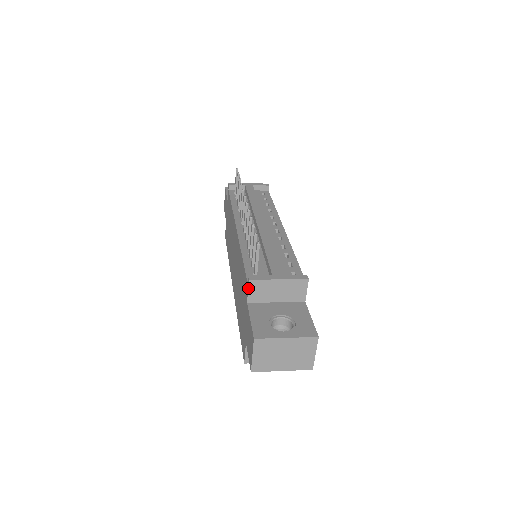
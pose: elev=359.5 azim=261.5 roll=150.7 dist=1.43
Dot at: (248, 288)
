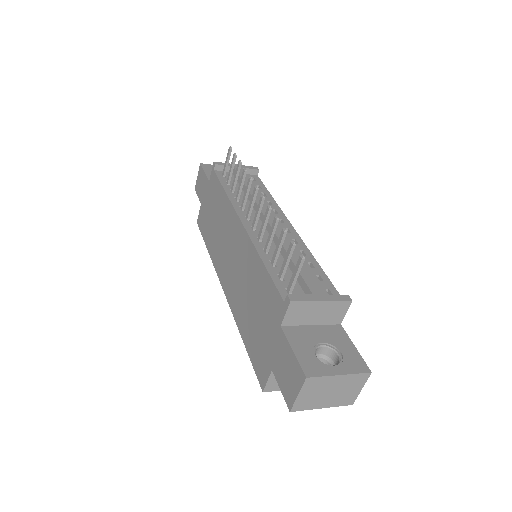
Dot at: (287, 310)
